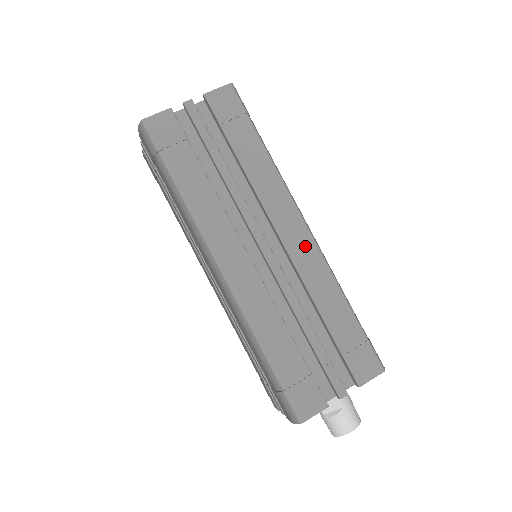
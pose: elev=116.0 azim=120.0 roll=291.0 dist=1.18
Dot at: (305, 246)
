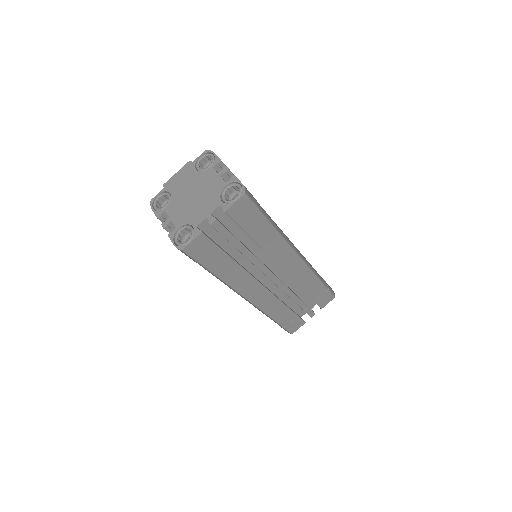
Dot at: (297, 266)
